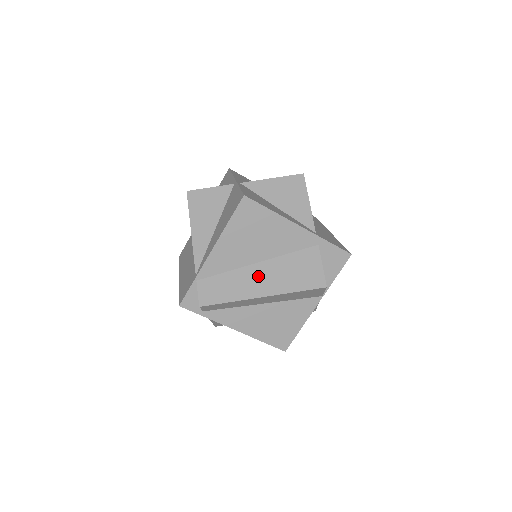
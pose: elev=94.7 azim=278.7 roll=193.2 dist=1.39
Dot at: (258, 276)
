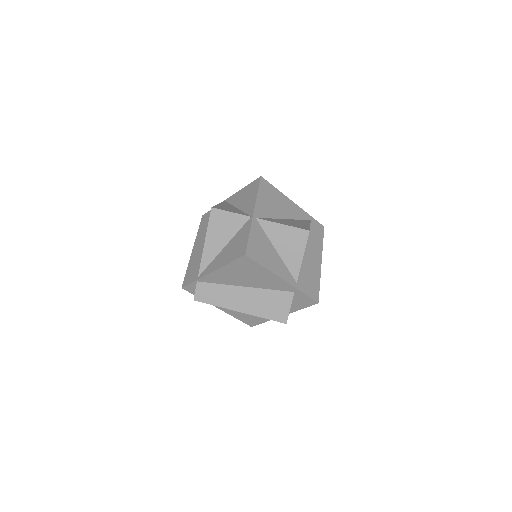
Dot at: (241, 296)
